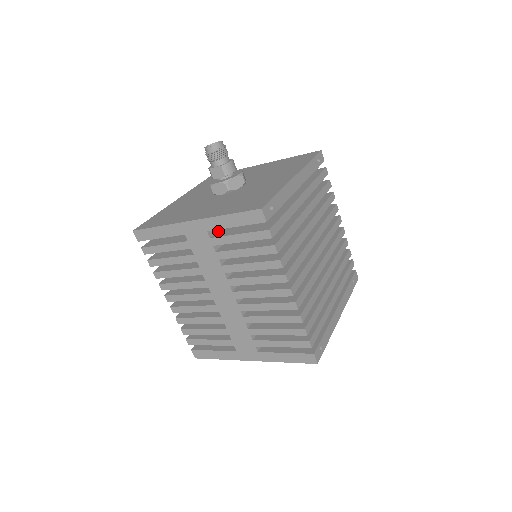
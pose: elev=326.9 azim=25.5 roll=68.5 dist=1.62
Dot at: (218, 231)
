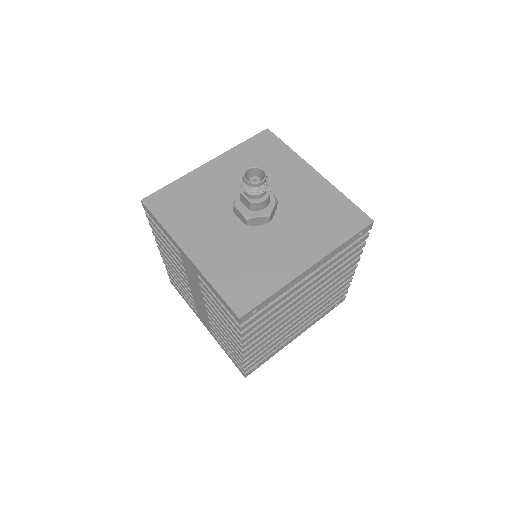
Dot at: occluded
